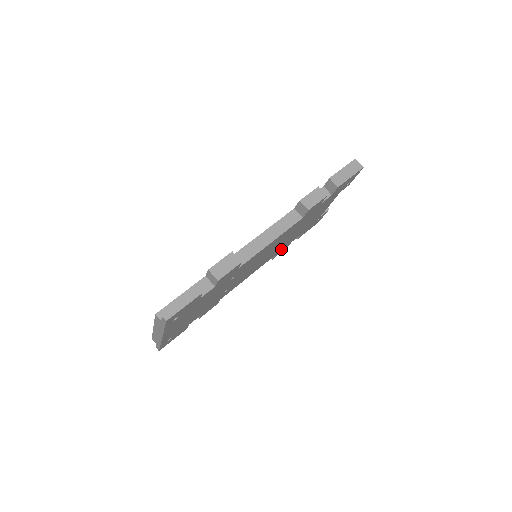
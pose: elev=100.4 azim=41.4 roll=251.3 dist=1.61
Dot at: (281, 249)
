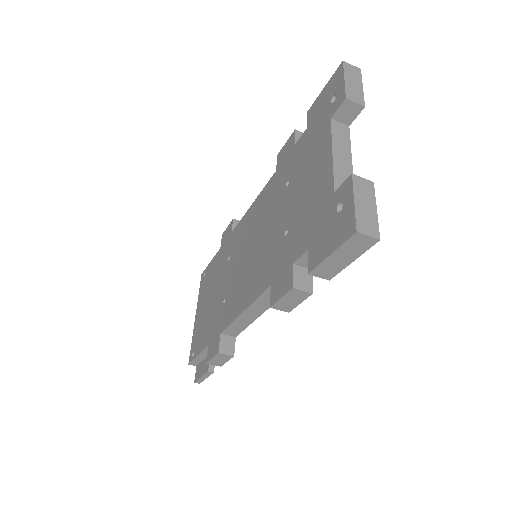
Dot at: occluded
